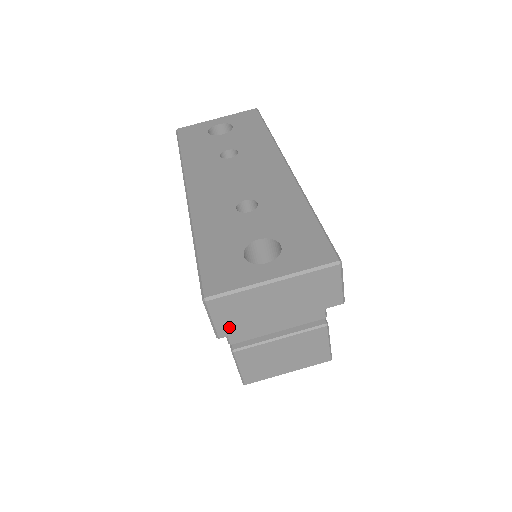
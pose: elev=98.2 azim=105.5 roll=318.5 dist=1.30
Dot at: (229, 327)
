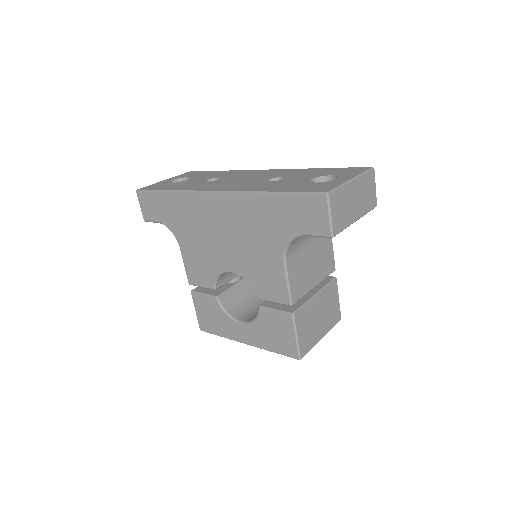
Dot at: (337, 224)
